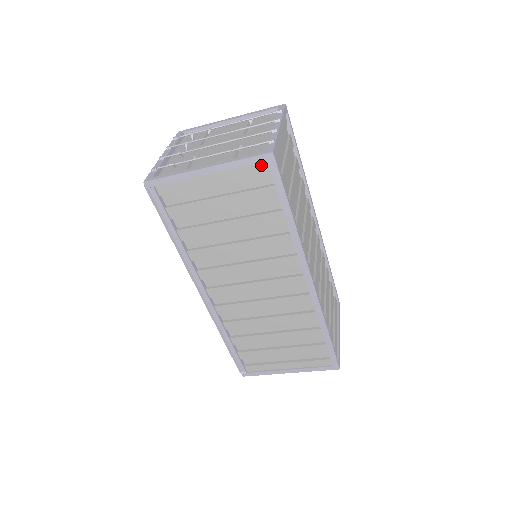
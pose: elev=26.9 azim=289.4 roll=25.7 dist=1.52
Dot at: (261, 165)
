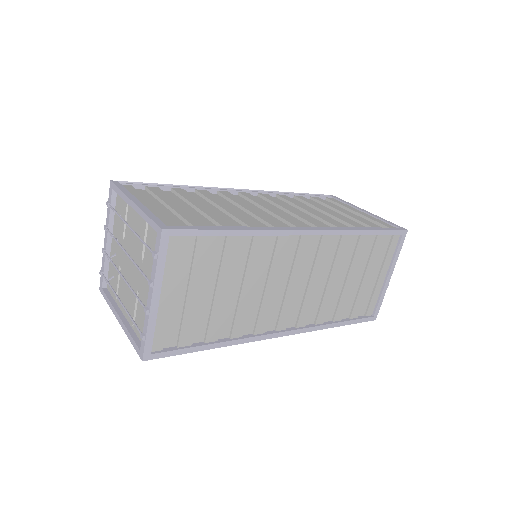
Dot at: occluded
